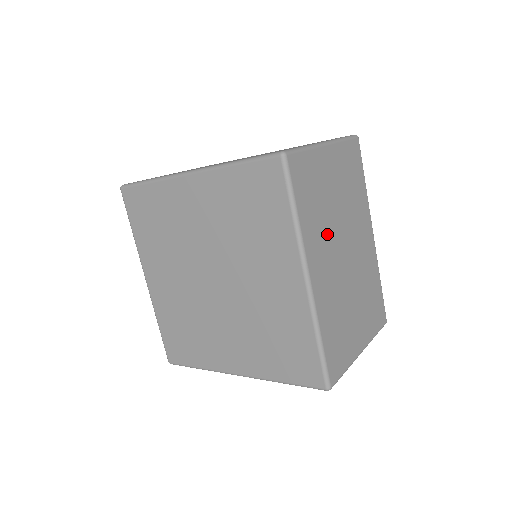
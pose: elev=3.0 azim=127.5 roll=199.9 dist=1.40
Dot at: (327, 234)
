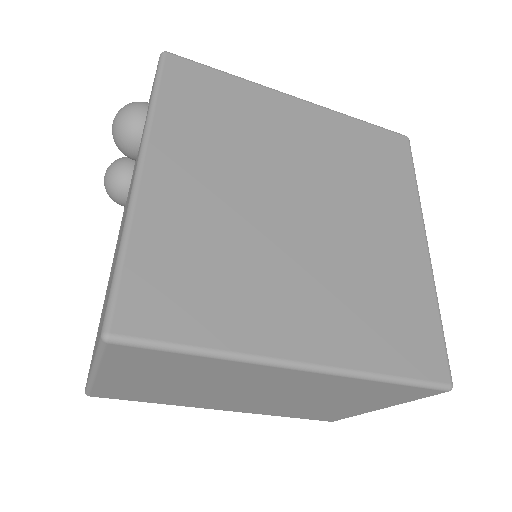
Dot at: occluded
